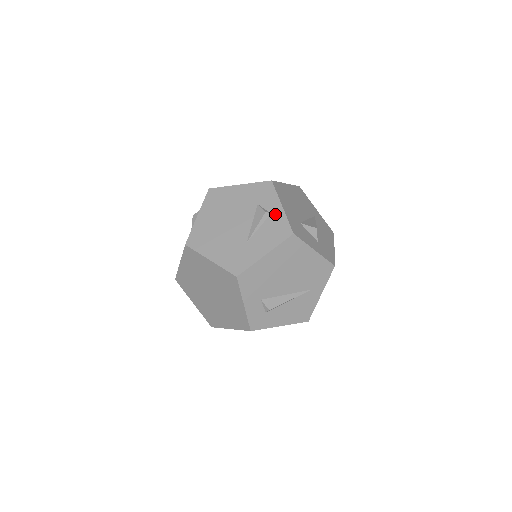
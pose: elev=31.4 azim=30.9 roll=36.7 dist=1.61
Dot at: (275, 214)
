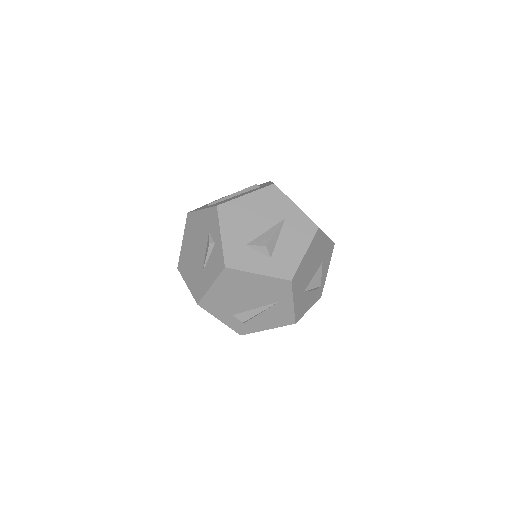
Dot at: (217, 244)
